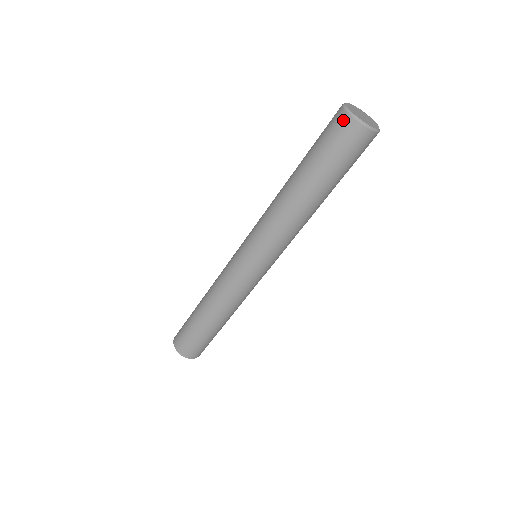
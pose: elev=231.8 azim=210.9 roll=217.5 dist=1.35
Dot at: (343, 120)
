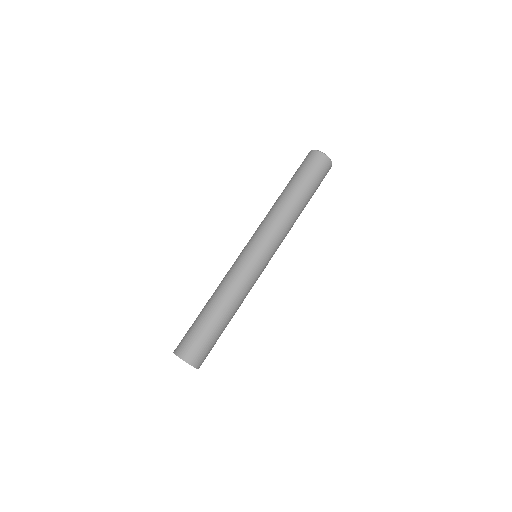
Dot at: (309, 154)
